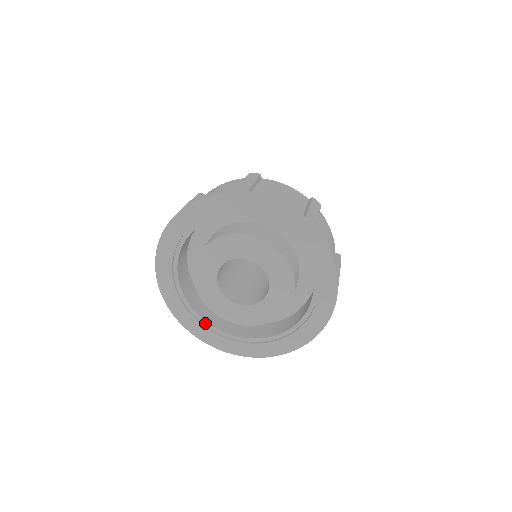
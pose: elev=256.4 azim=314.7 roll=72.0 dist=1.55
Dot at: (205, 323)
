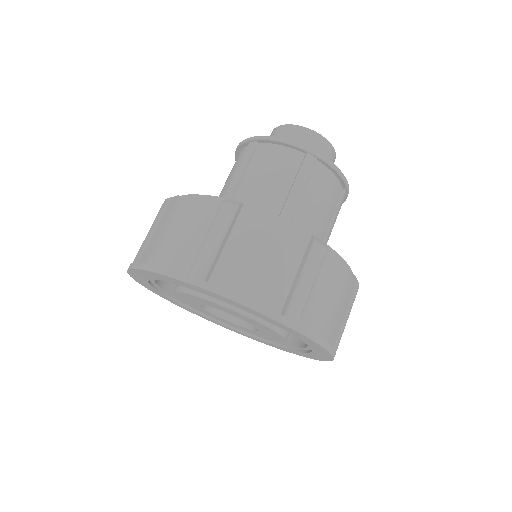
Dot at: (164, 291)
